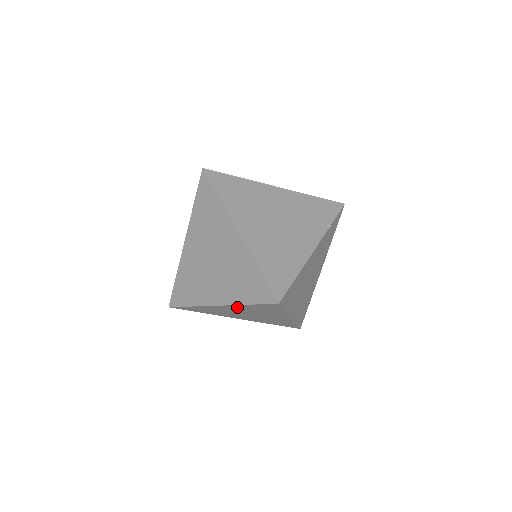
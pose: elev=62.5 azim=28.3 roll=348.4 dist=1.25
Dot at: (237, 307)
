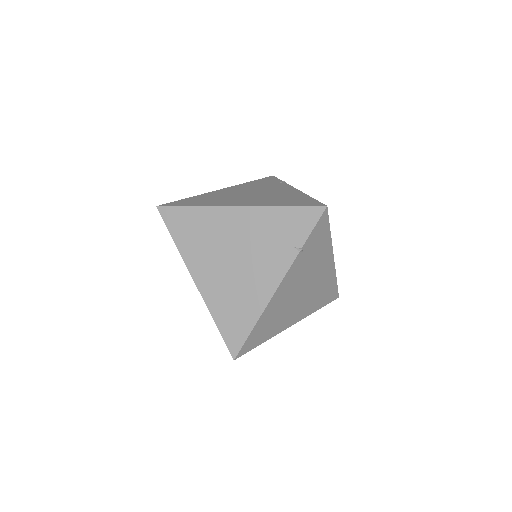
Dot at: (295, 269)
